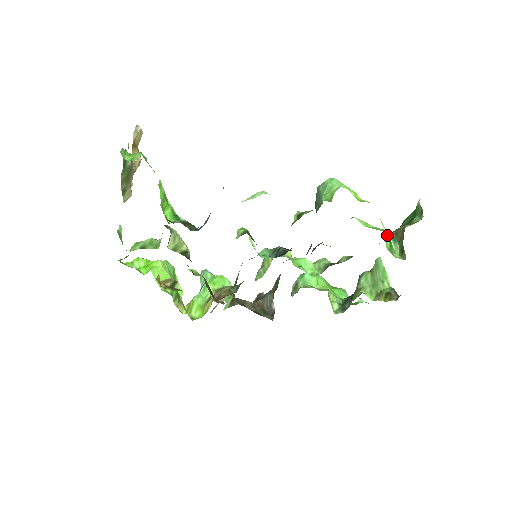
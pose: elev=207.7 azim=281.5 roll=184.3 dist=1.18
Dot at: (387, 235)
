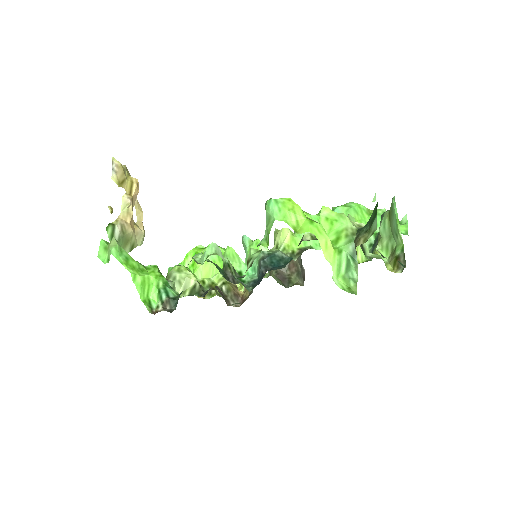
Dot at: (342, 256)
